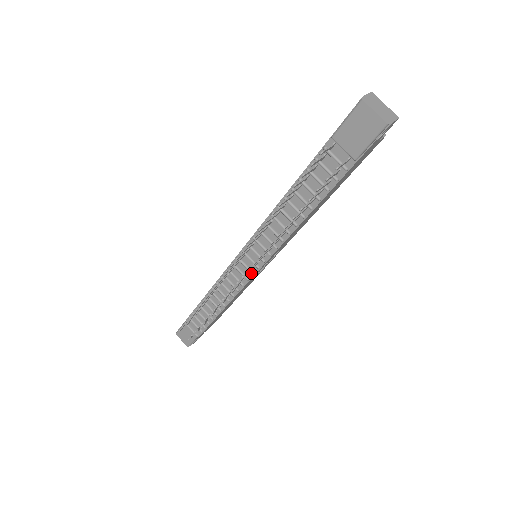
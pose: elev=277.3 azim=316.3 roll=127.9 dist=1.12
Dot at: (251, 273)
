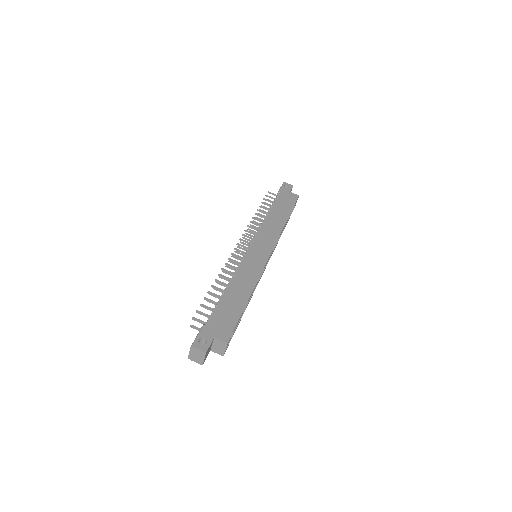
Dot at: occluded
